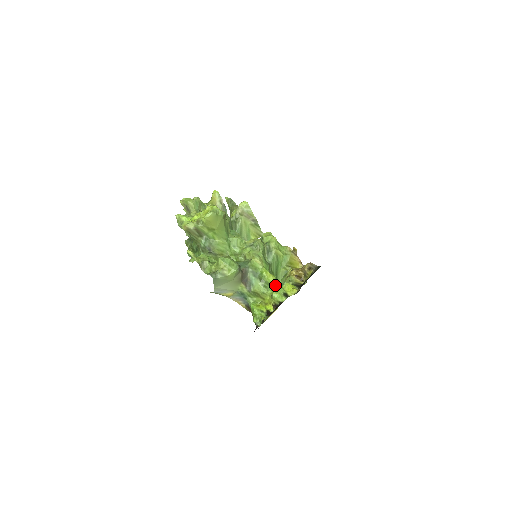
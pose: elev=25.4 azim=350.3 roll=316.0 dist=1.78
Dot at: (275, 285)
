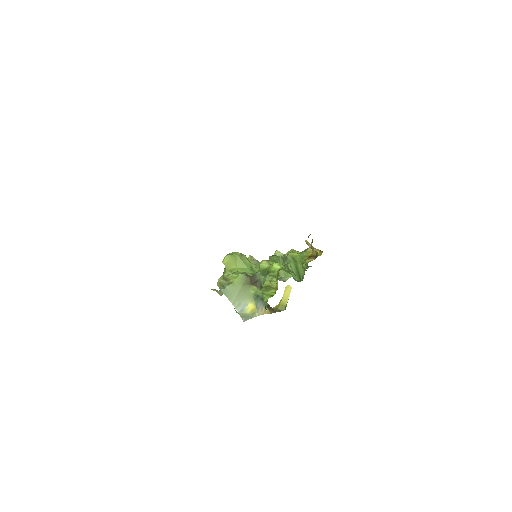
Dot at: occluded
